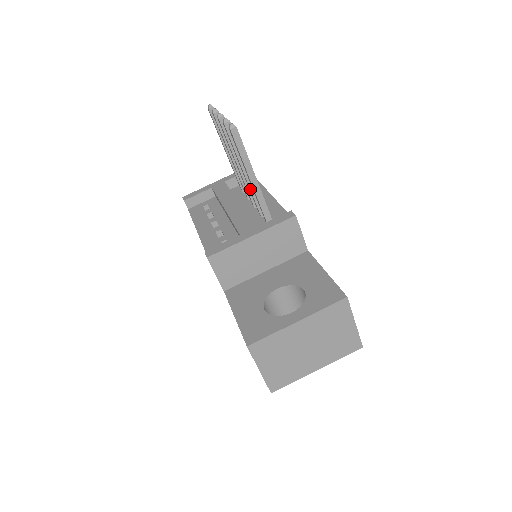
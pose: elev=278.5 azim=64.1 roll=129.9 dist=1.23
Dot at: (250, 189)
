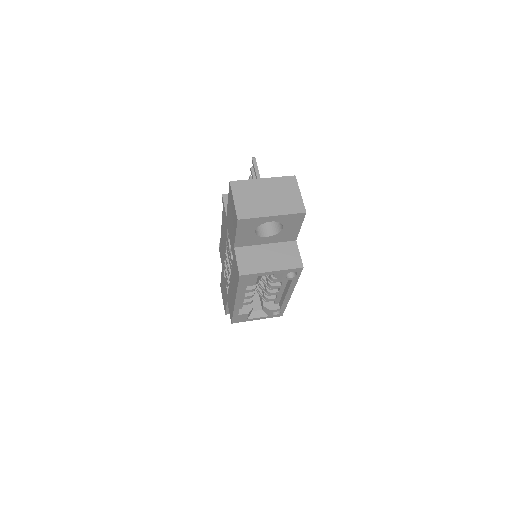
Dot at: occluded
